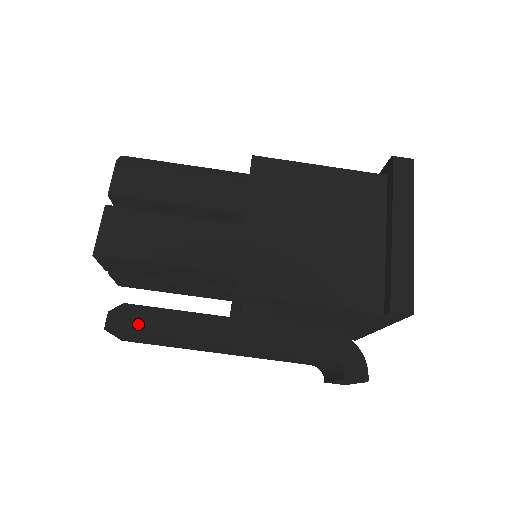
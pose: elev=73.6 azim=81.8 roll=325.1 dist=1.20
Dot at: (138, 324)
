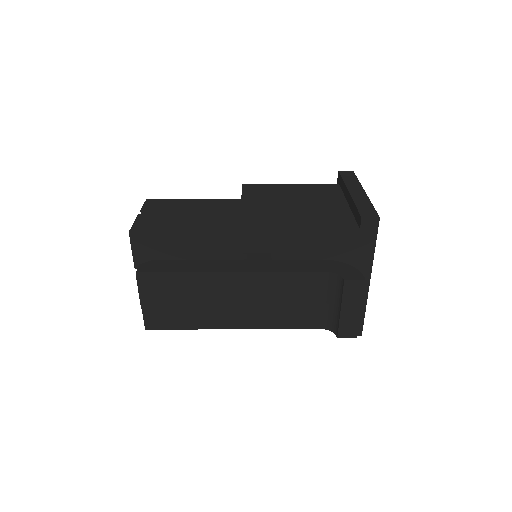
Dot at: (164, 268)
